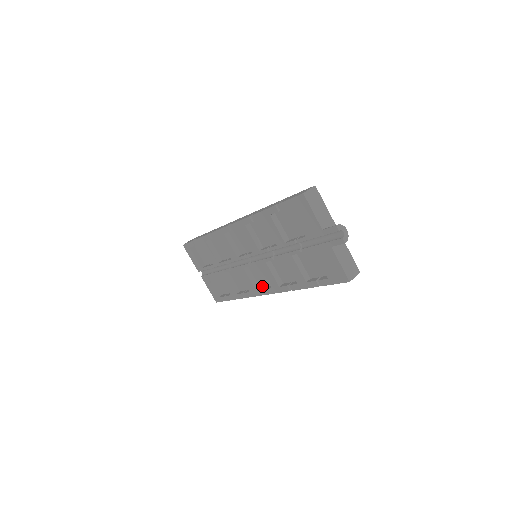
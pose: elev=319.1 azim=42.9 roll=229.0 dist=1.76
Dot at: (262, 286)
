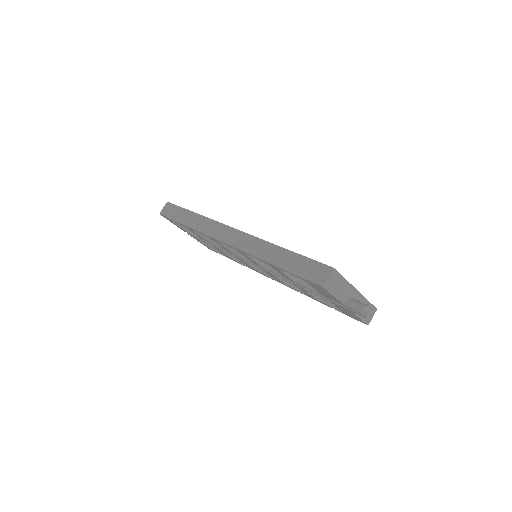
Dot at: occluded
